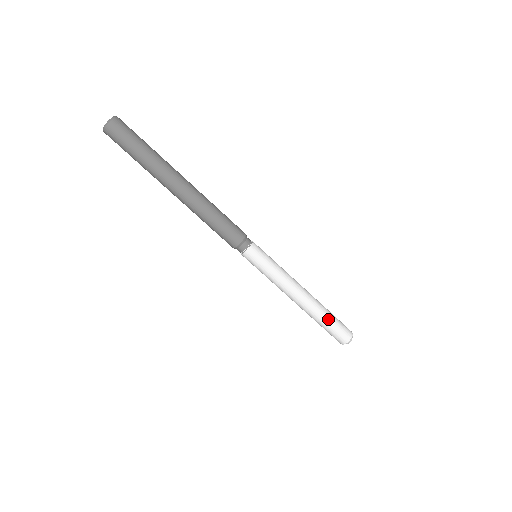
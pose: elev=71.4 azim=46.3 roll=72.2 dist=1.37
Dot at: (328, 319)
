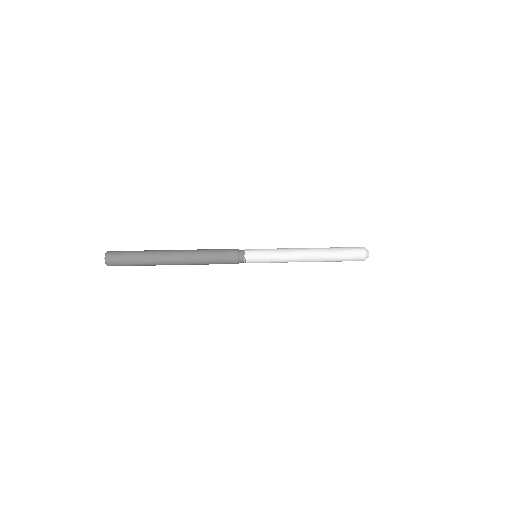
Dot at: (338, 256)
